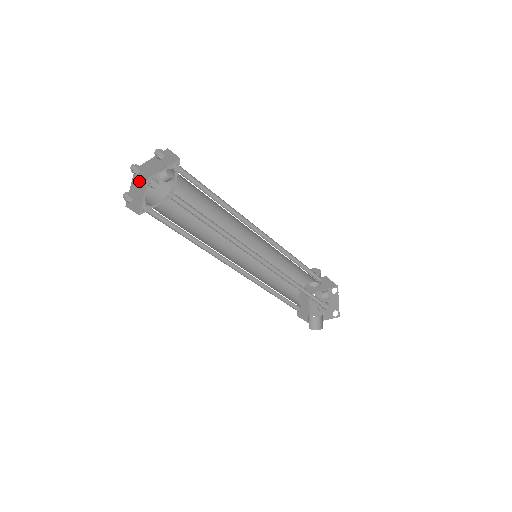
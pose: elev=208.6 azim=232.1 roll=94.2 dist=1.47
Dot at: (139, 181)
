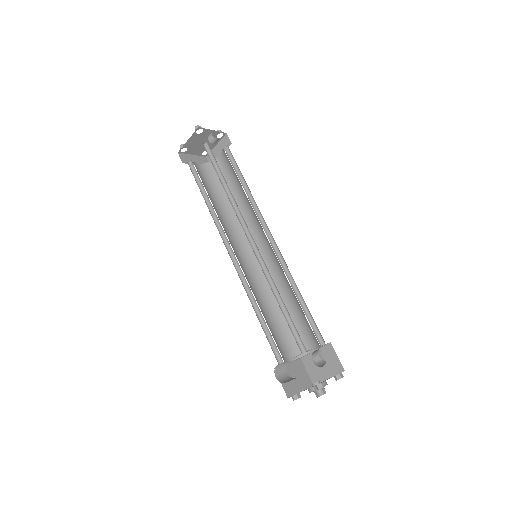
Dot at: (202, 161)
